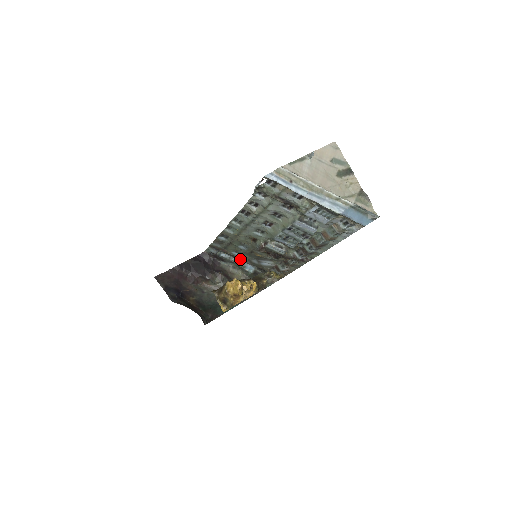
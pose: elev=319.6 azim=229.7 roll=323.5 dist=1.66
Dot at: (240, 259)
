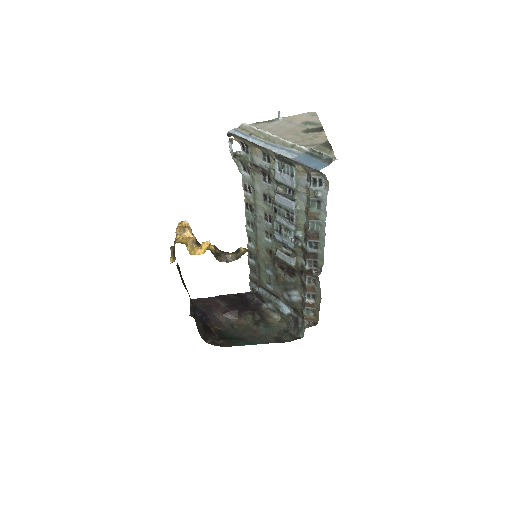
Dot at: (275, 295)
